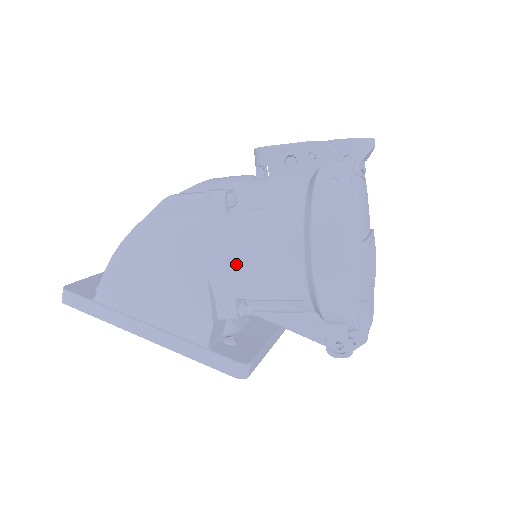
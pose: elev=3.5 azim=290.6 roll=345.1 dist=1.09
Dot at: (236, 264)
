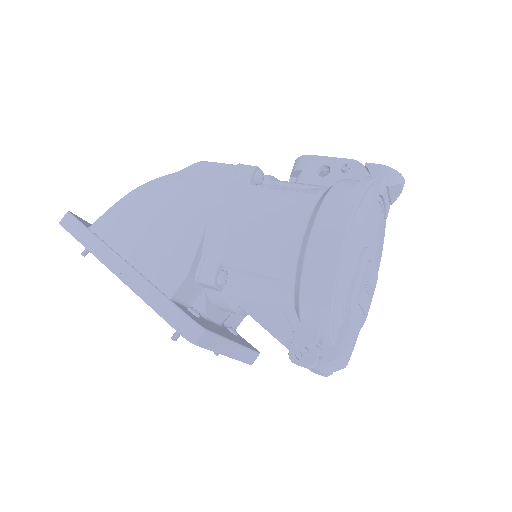
Dot at: (238, 224)
